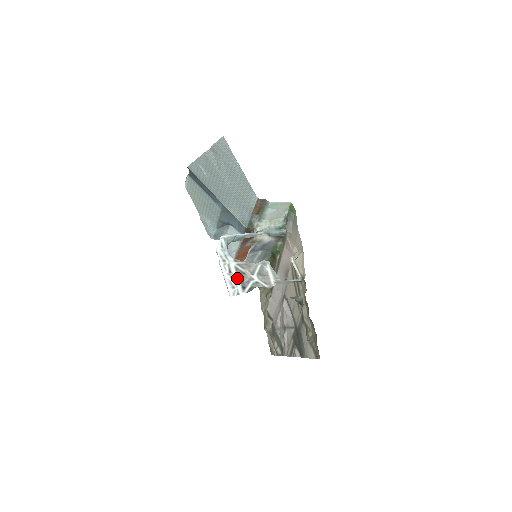
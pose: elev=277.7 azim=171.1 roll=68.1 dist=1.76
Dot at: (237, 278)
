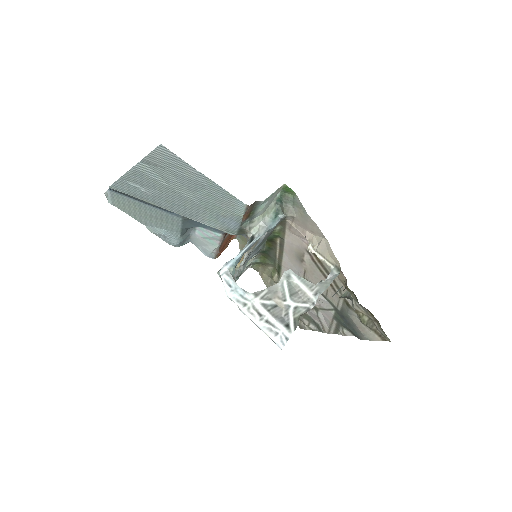
Dot at: (273, 319)
